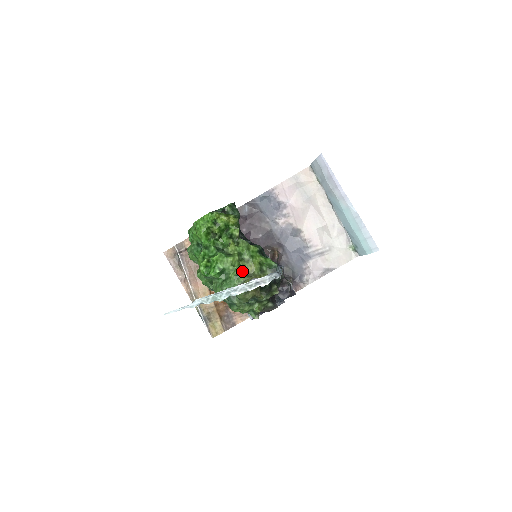
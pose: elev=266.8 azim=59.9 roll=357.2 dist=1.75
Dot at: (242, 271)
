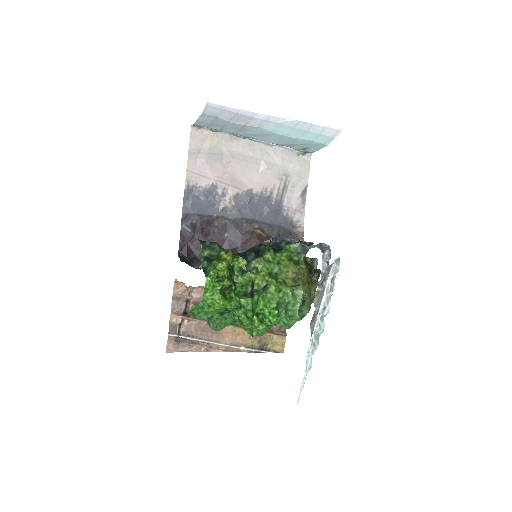
Dot at: (288, 285)
